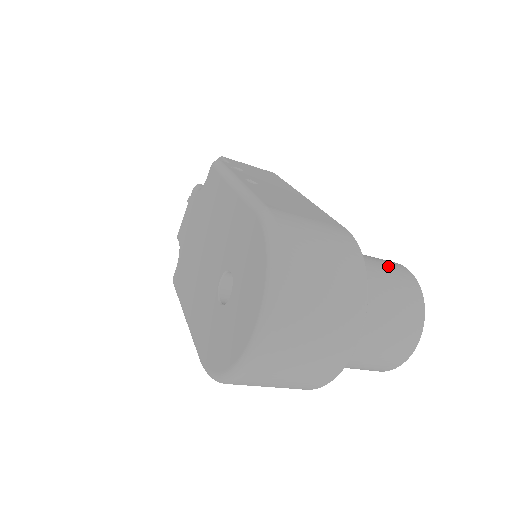
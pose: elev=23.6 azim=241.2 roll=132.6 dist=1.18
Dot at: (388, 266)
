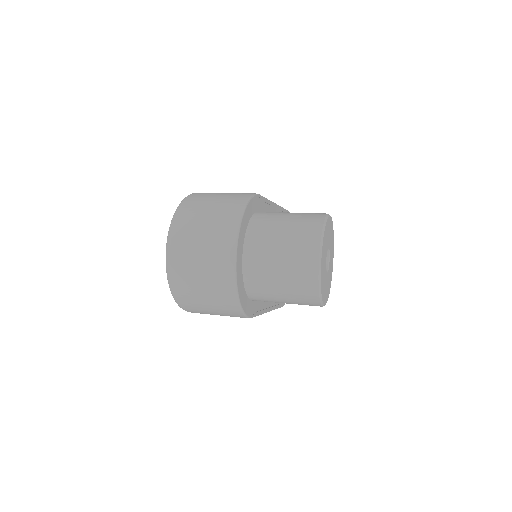
Dot at: occluded
